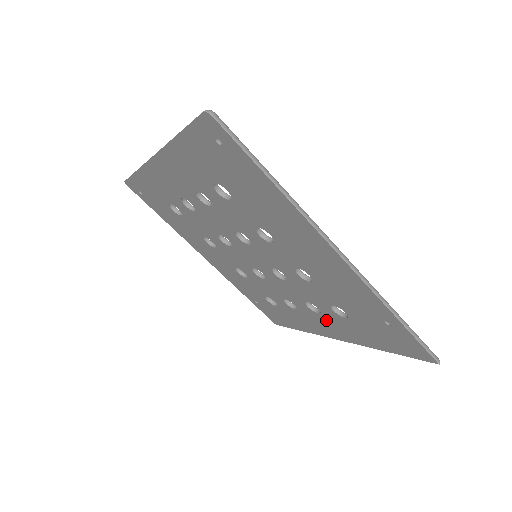
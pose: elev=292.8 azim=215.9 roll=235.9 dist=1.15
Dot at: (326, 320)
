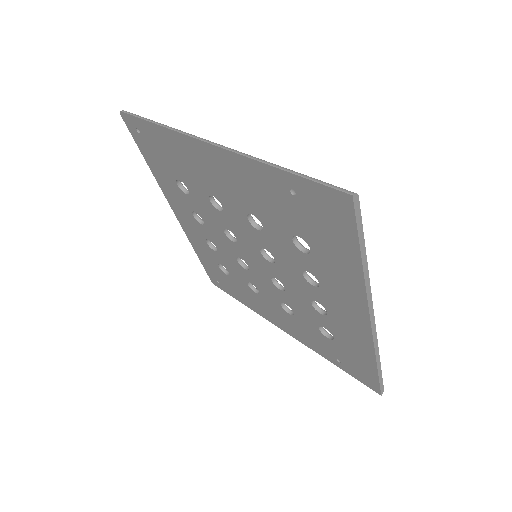
Dot at: (329, 288)
